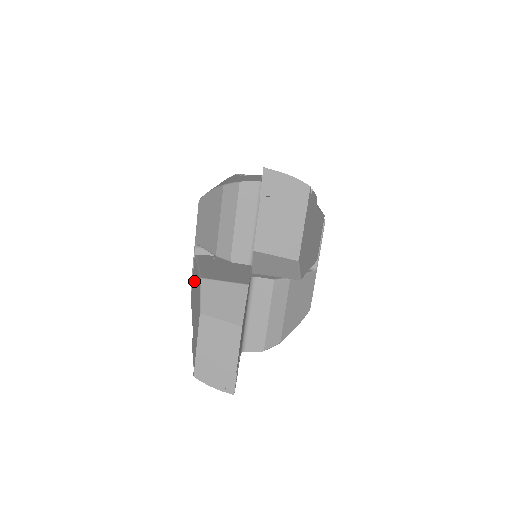
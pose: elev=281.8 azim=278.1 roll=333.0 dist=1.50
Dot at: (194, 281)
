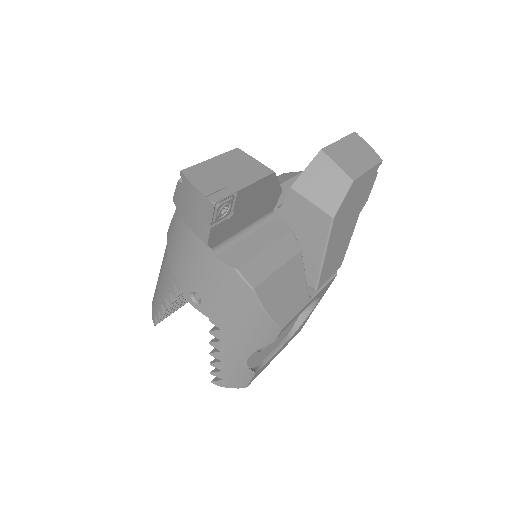
Dot at: occluded
